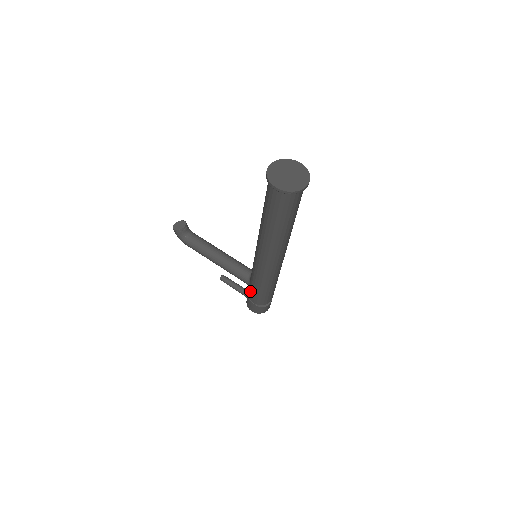
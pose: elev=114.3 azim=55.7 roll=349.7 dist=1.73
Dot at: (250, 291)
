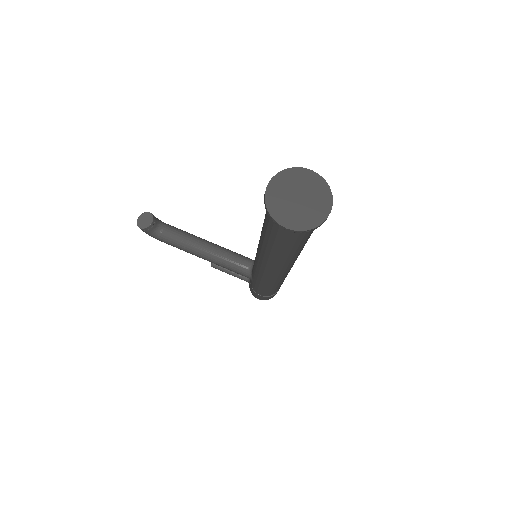
Dot at: (254, 286)
